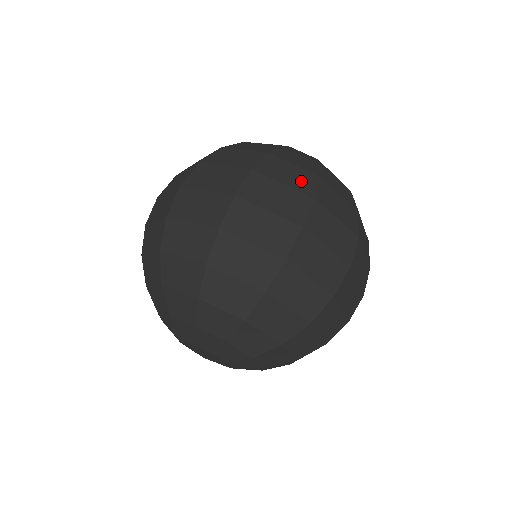
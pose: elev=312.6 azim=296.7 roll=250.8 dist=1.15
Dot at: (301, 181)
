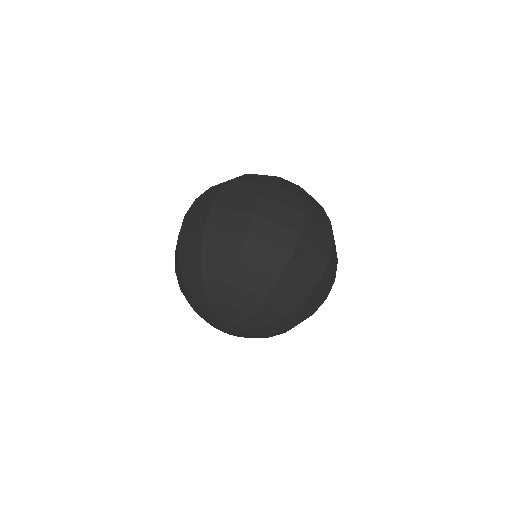
Dot at: (255, 188)
